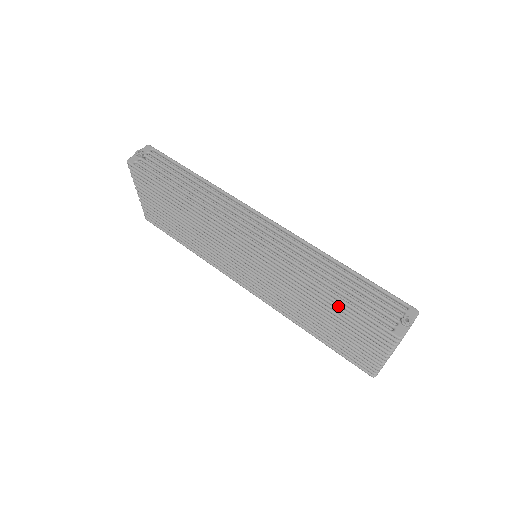
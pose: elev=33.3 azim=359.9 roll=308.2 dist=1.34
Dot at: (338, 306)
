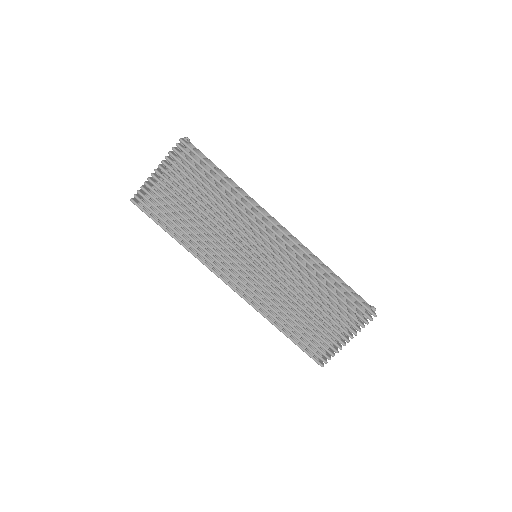
Dot at: (336, 293)
